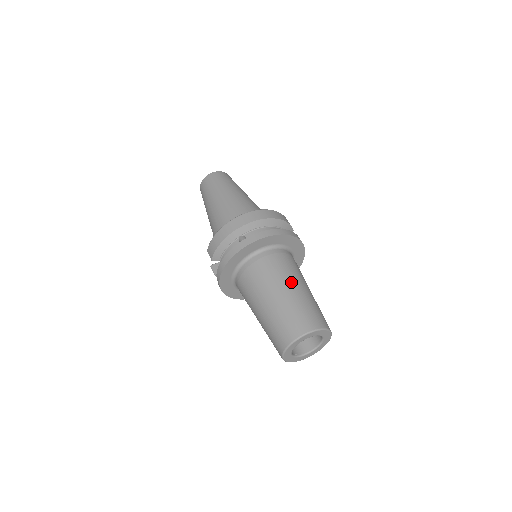
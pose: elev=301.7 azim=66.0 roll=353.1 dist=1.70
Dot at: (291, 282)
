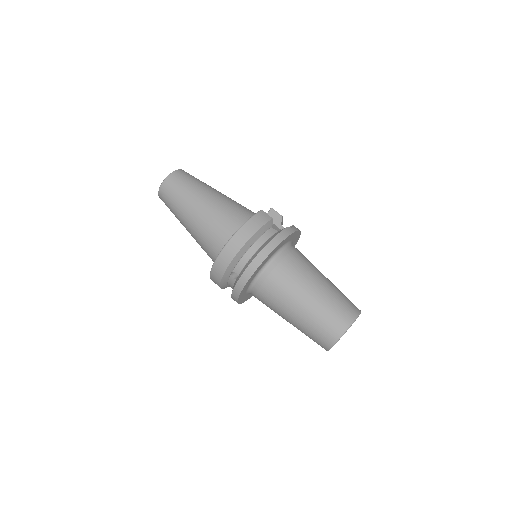
Dot at: (300, 297)
